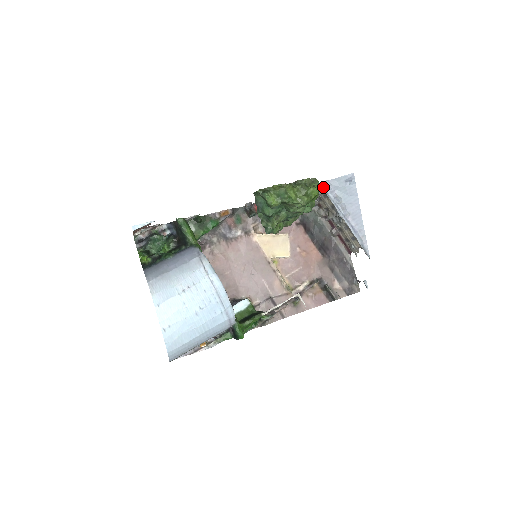
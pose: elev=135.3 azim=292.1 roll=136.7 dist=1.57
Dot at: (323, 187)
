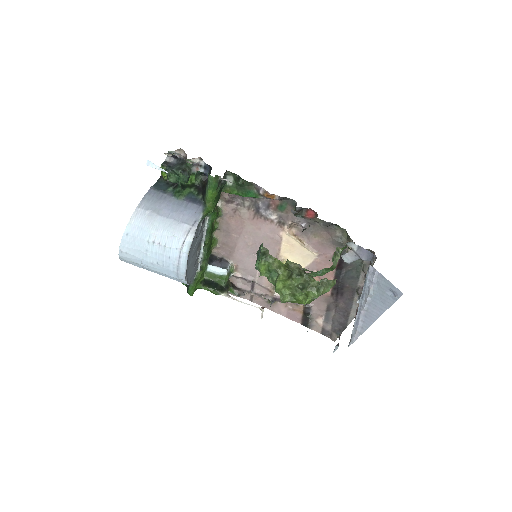
Dot at: (369, 270)
